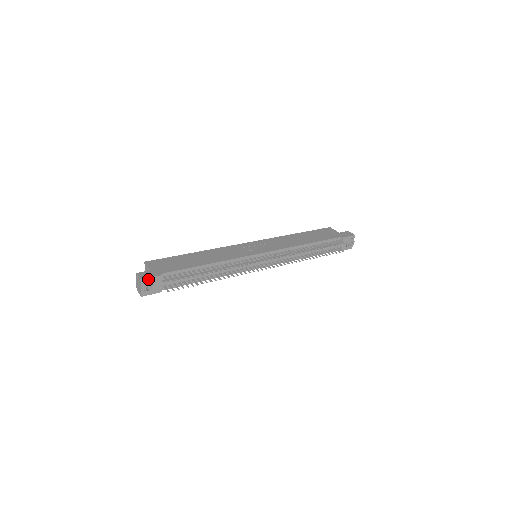
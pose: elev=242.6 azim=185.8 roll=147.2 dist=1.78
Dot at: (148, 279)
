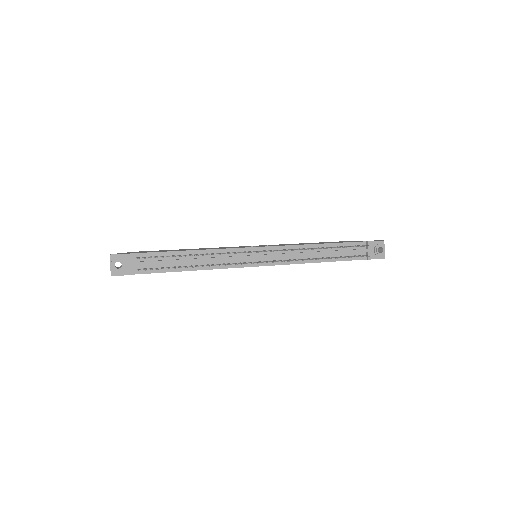
Dot at: (118, 256)
